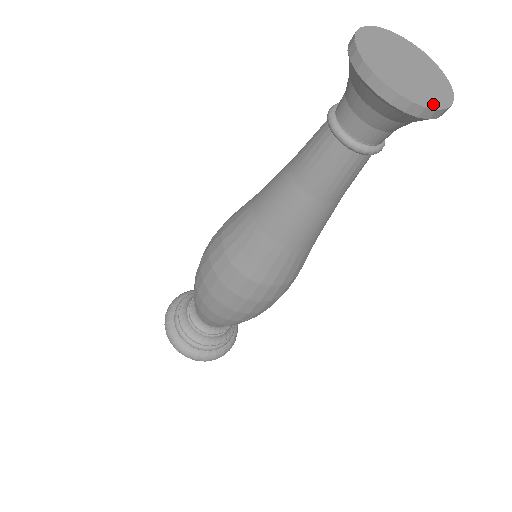
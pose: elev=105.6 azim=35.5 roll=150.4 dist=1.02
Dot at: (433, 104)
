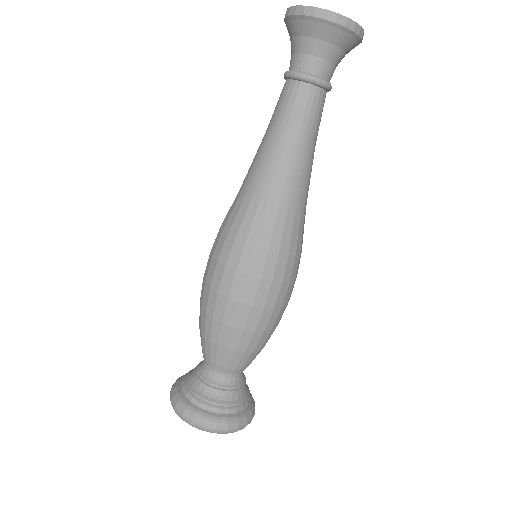
Dot at: (344, 18)
